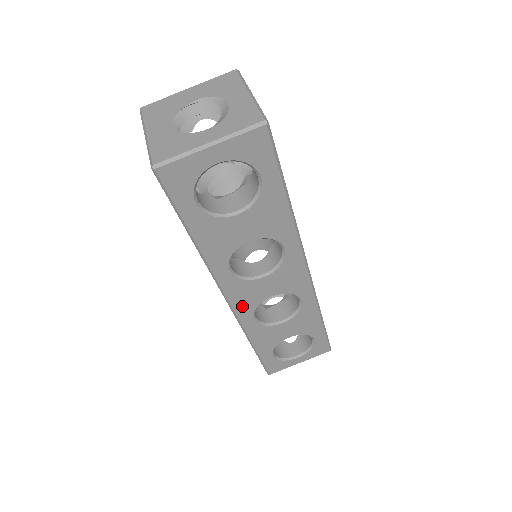
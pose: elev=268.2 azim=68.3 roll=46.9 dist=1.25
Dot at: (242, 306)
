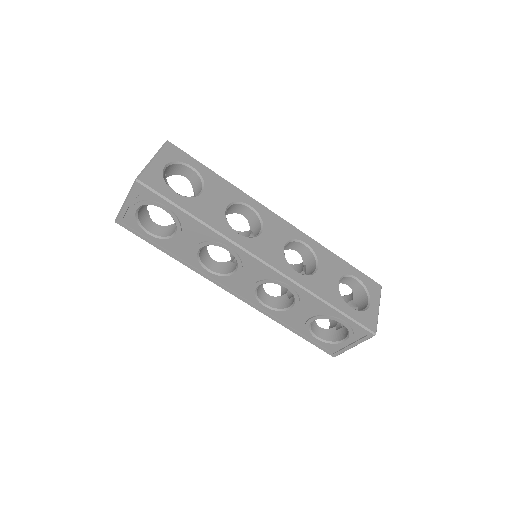
Dot at: (276, 262)
